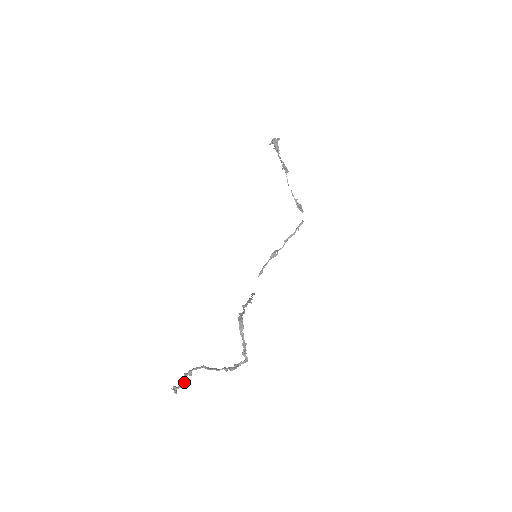
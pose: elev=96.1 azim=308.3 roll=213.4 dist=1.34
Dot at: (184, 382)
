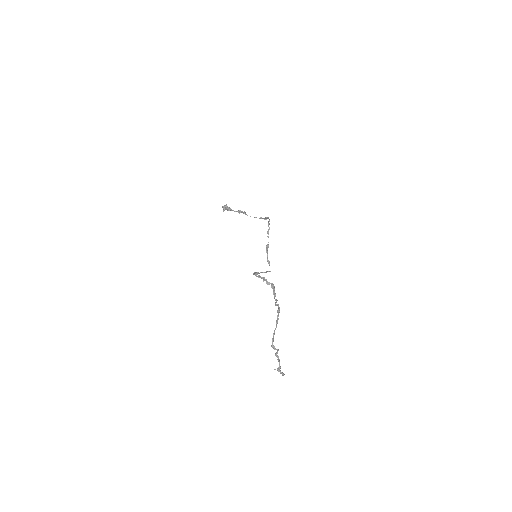
Dot at: occluded
